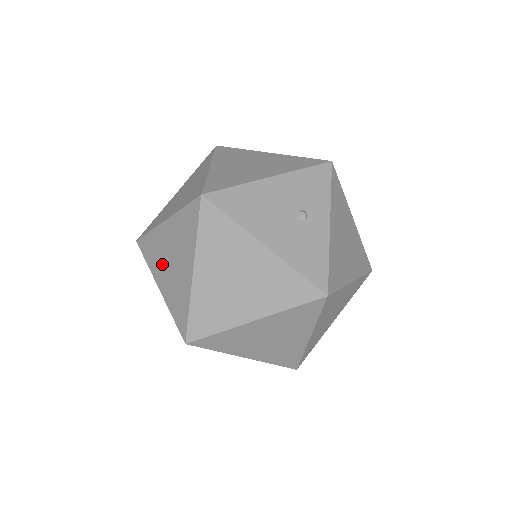
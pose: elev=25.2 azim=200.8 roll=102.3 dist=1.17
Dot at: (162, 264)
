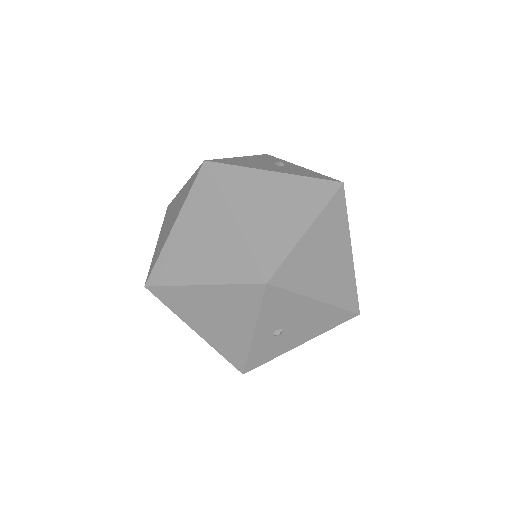
Dot at: (192, 260)
